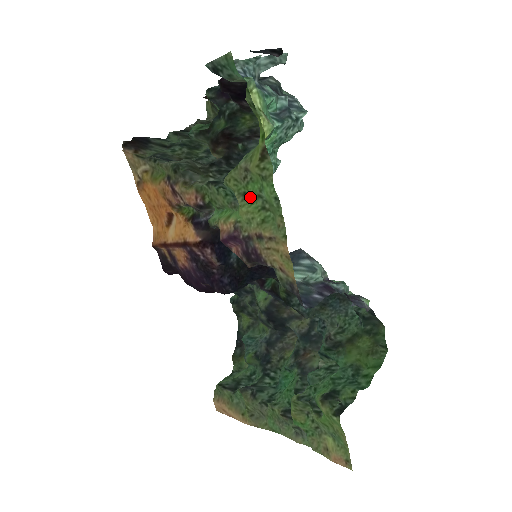
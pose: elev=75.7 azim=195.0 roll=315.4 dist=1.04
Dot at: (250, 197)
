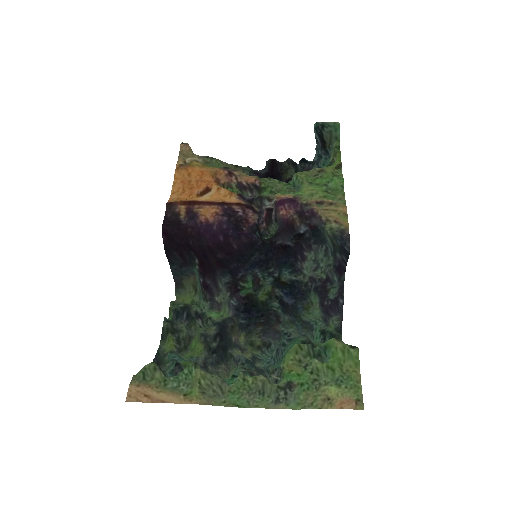
Dot at: (316, 185)
